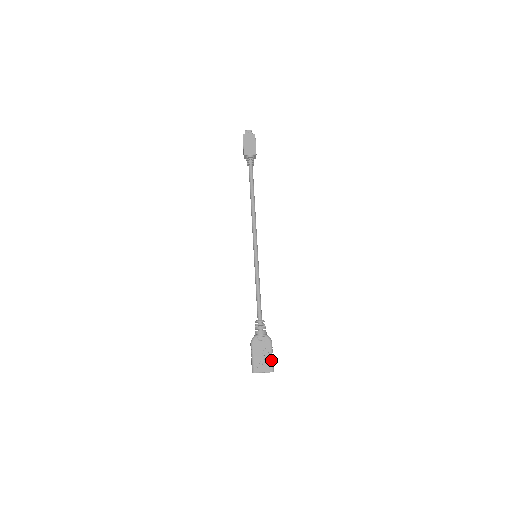
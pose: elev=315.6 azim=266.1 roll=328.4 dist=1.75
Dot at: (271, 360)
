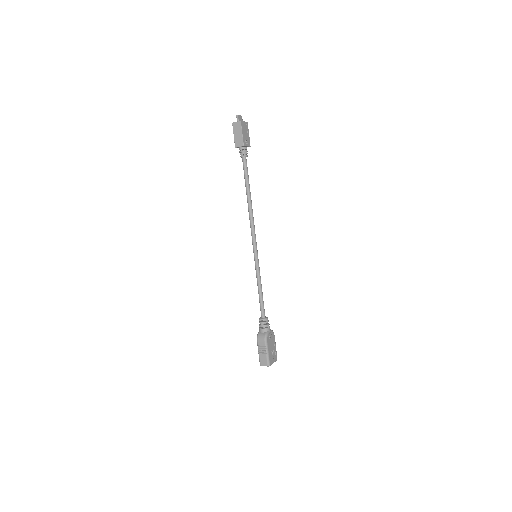
Dot at: (276, 351)
